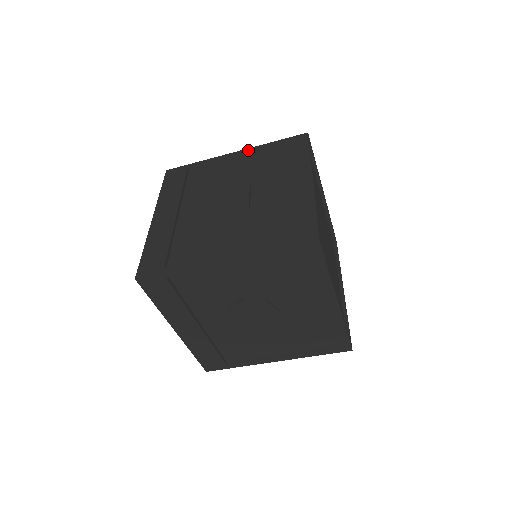
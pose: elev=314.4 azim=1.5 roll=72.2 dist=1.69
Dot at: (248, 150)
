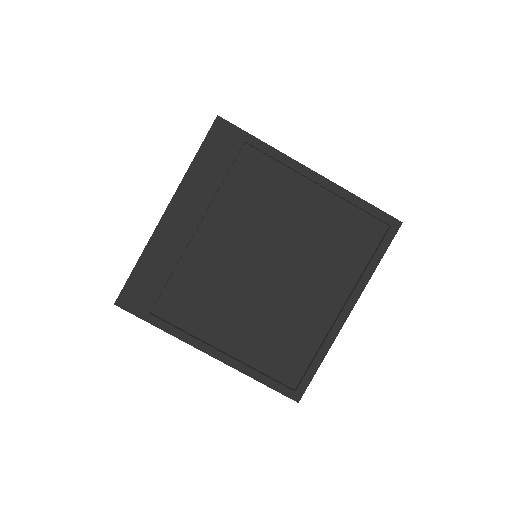
Dot at: (328, 185)
